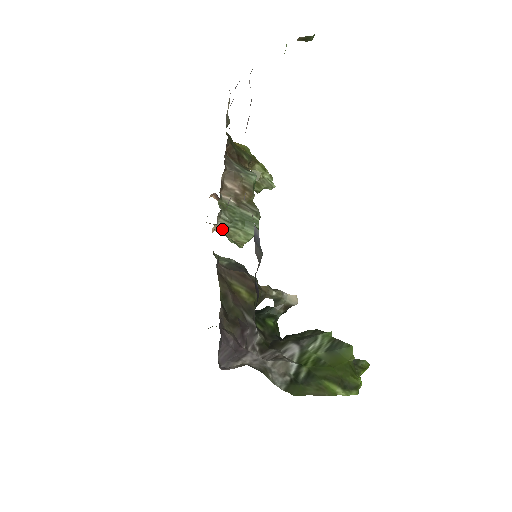
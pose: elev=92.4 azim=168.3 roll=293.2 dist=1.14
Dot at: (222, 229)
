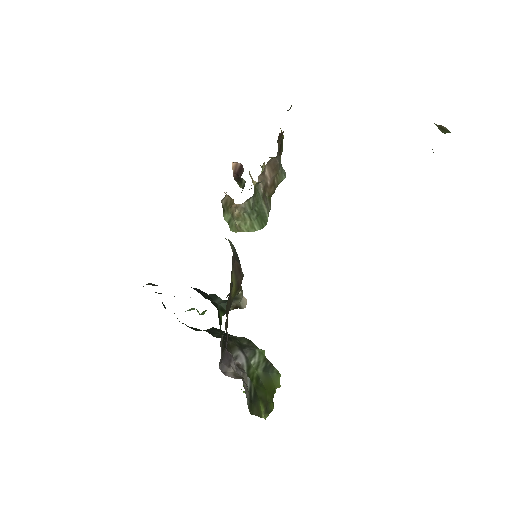
Dot at: (239, 210)
